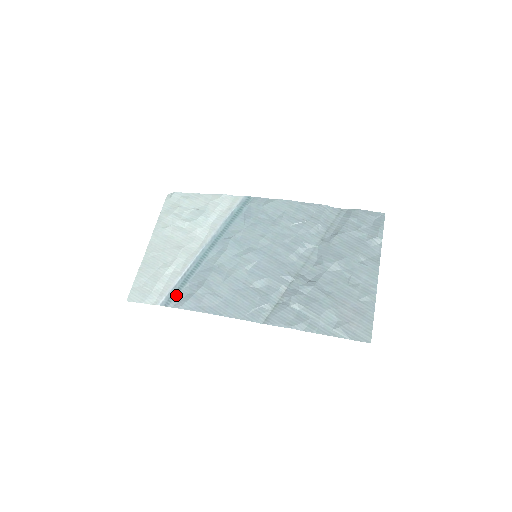
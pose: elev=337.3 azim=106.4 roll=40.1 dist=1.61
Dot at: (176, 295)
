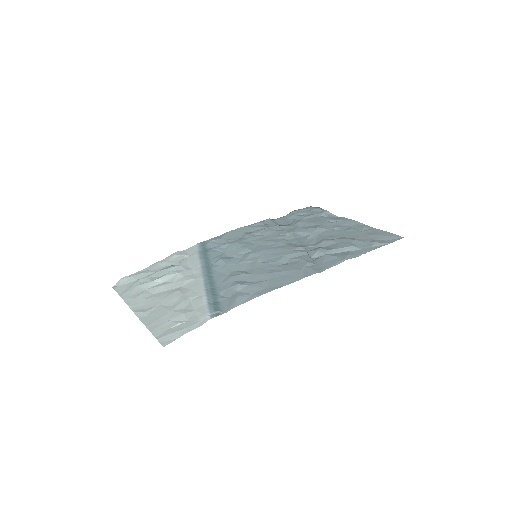
Dot at: (218, 305)
